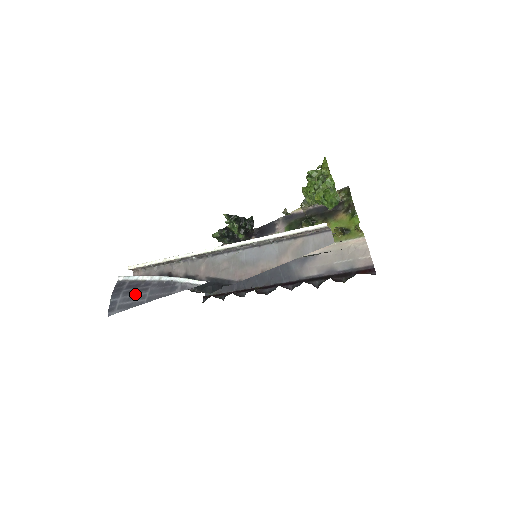
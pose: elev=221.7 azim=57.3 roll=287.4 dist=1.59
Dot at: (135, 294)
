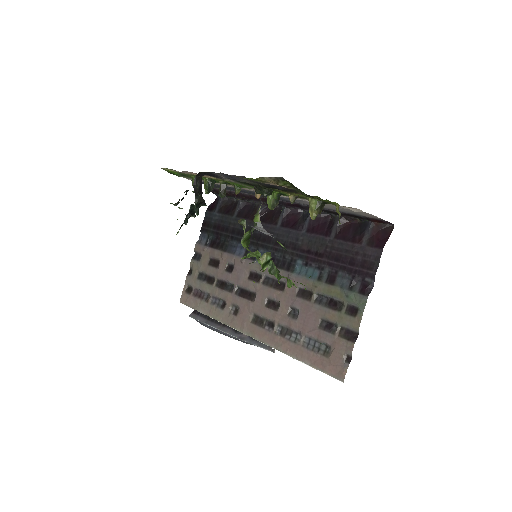
Dot at: occluded
